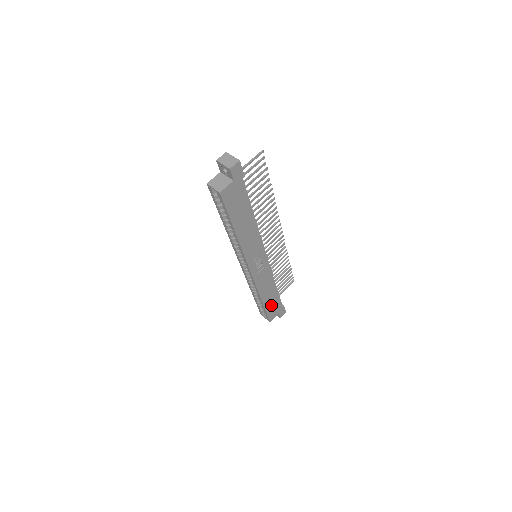
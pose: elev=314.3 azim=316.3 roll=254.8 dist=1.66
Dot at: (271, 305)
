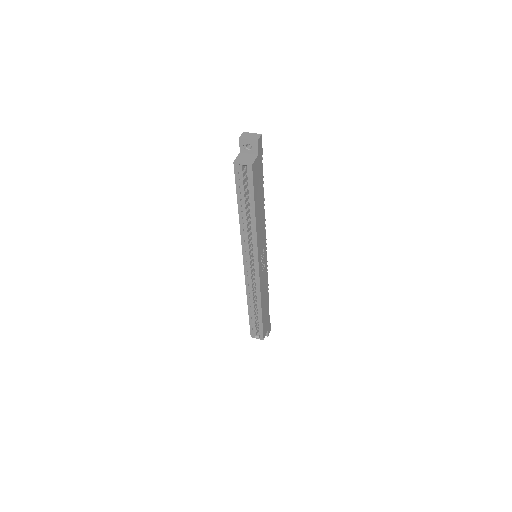
Dot at: (265, 318)
